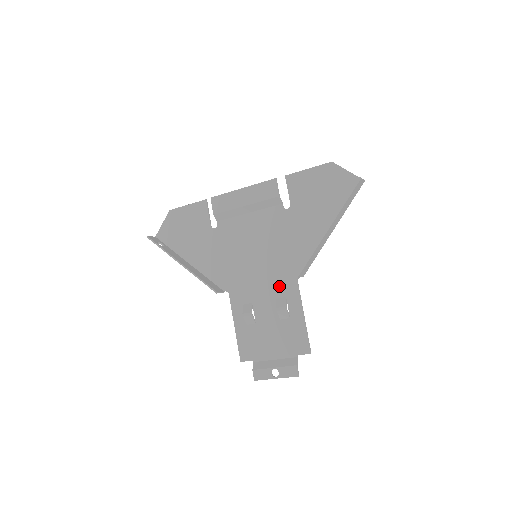
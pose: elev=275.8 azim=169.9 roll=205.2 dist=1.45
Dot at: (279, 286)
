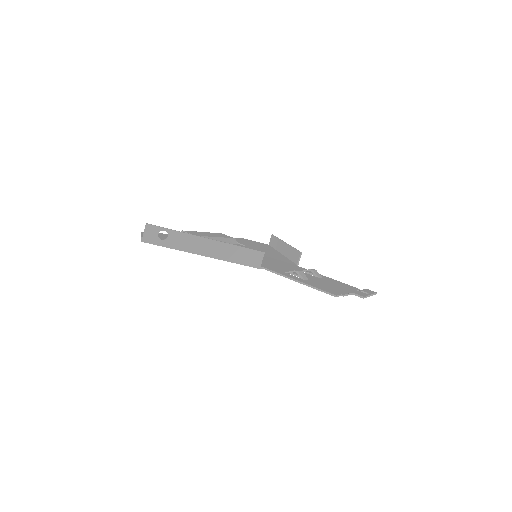
Dot at: (292, 267)
